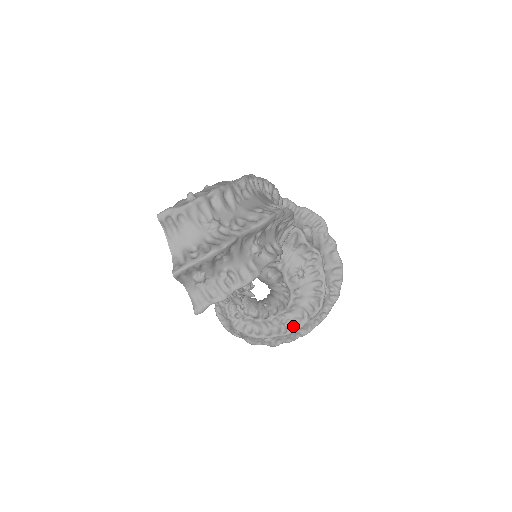
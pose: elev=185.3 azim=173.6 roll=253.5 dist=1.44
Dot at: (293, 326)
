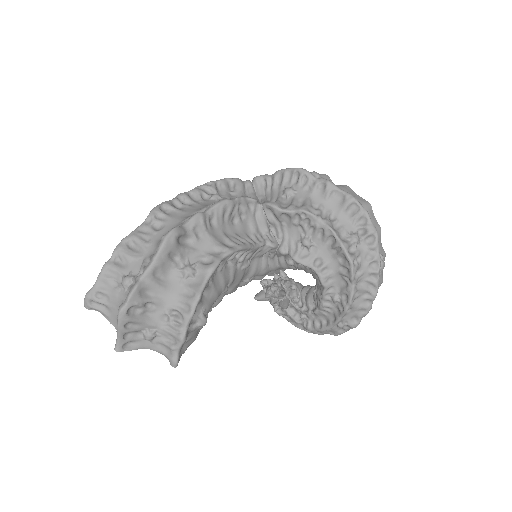
Dot at: (346, 298)
